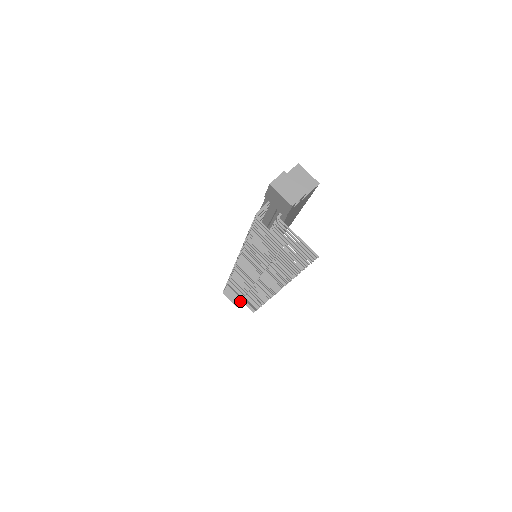
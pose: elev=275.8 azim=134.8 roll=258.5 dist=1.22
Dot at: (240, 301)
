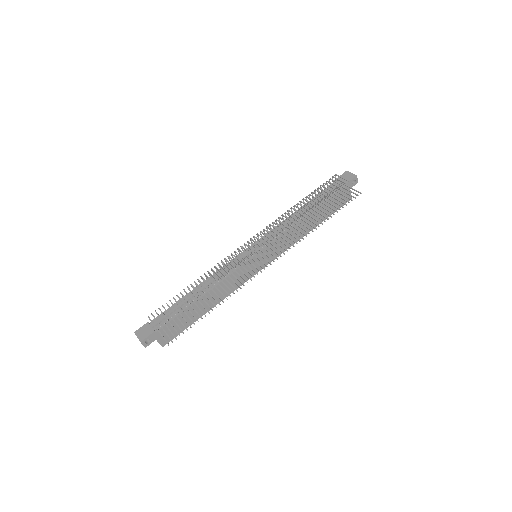
Dot at: (190, 303)
